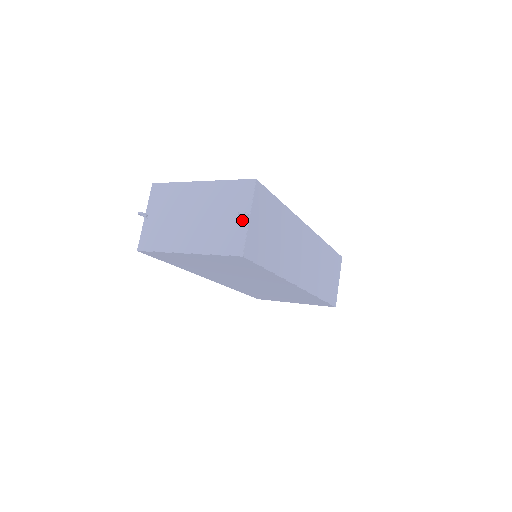
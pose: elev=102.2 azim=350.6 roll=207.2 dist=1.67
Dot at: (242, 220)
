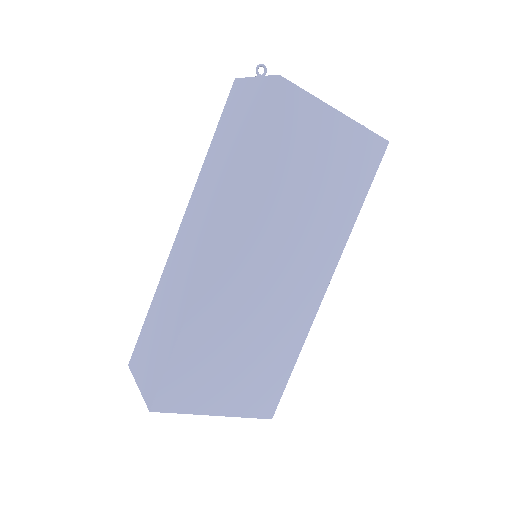
Dot at: occluded
